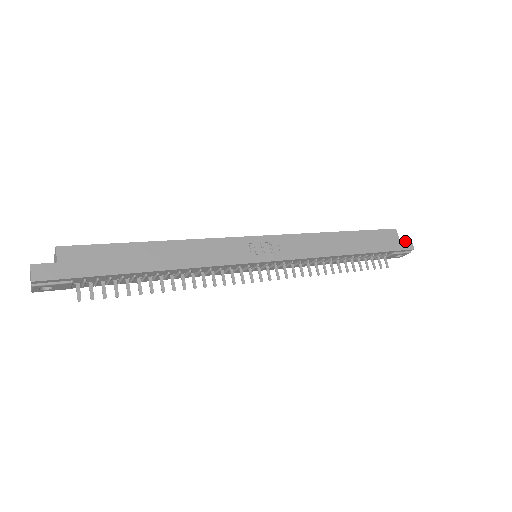
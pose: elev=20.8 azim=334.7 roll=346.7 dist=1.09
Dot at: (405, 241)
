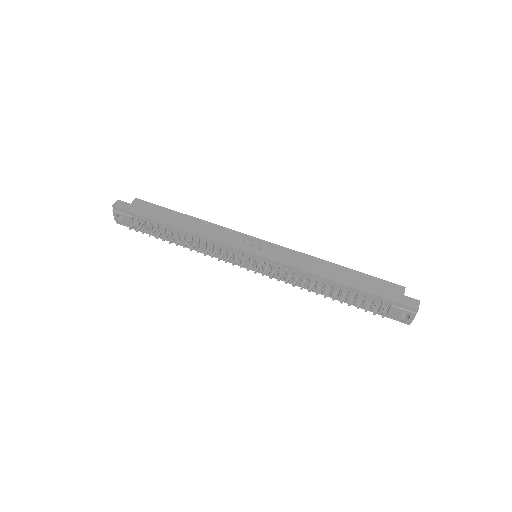
Dot at: (410, 299)
